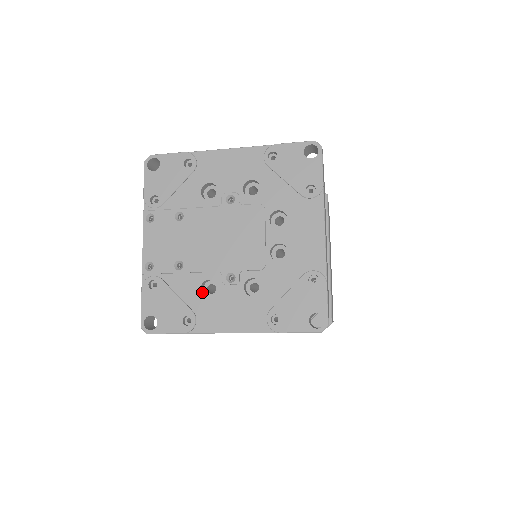
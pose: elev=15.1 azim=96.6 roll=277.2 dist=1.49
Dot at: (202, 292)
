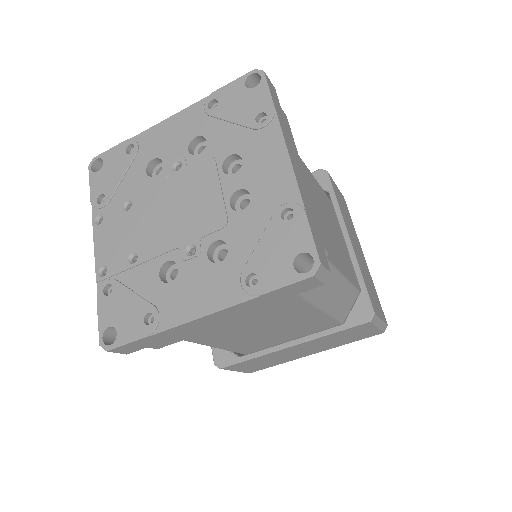
Dot at: (163, 280)
